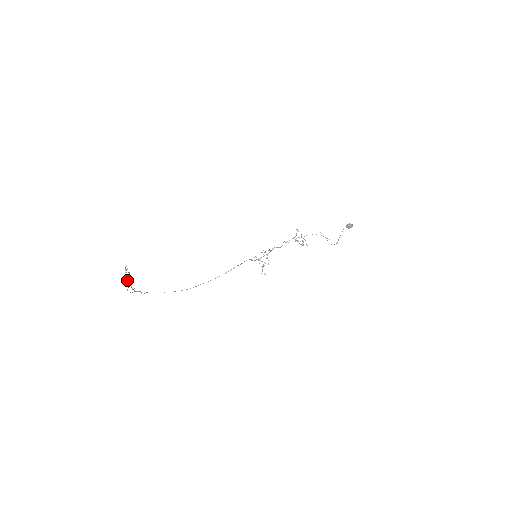
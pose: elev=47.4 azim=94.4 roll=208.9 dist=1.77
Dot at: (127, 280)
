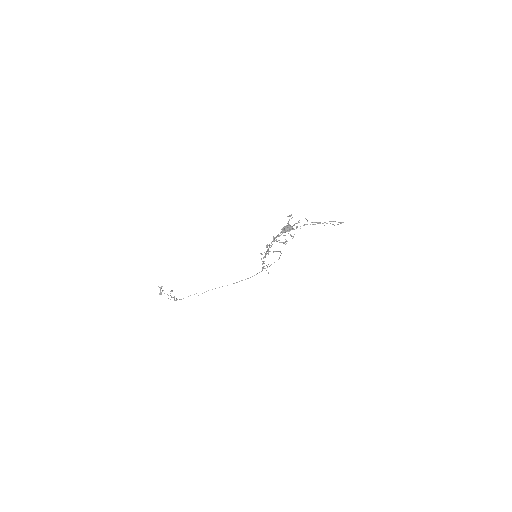
Dot at: (167, 294)
